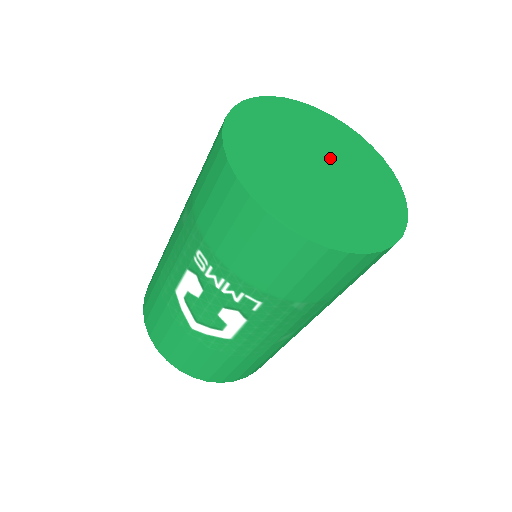
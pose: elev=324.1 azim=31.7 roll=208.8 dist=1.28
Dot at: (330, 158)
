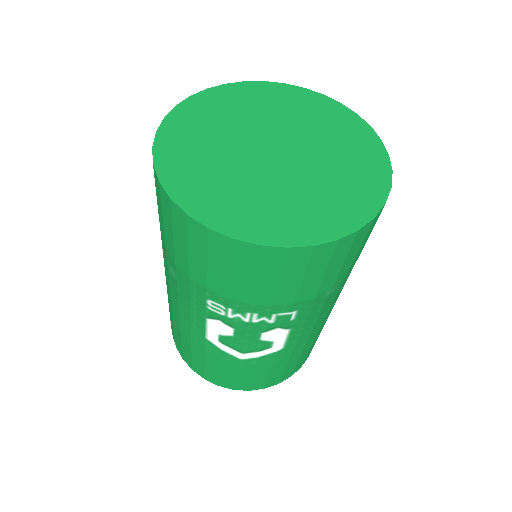
Dot at: (276, 134)
